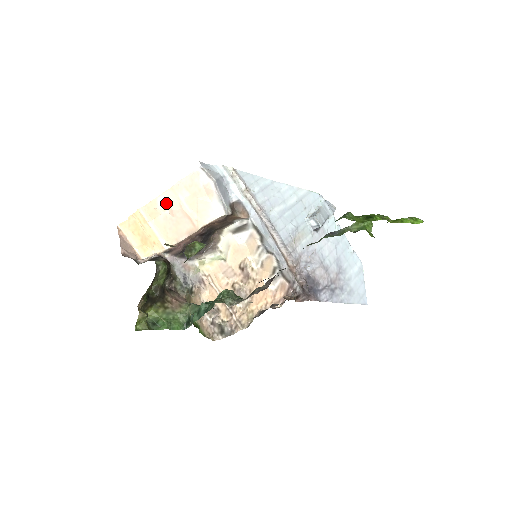
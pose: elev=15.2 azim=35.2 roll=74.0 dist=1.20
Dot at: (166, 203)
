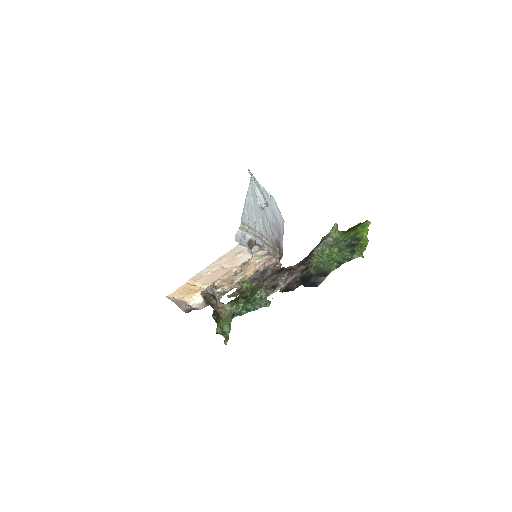
Dot at: (209, 270)
